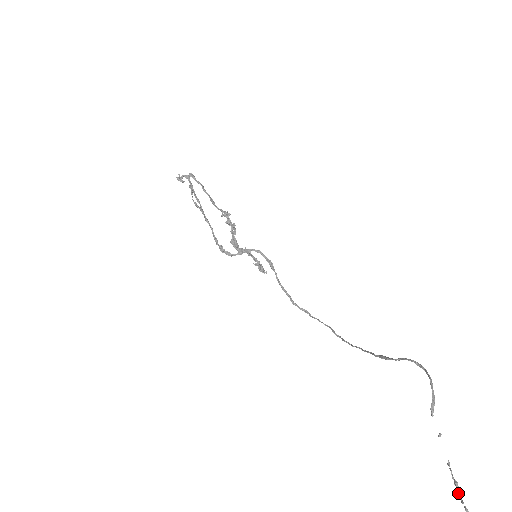
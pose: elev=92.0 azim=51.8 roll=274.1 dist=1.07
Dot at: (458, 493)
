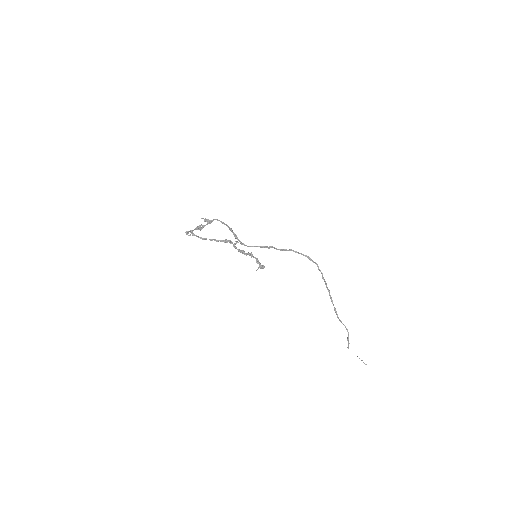
Dot at: occluded
